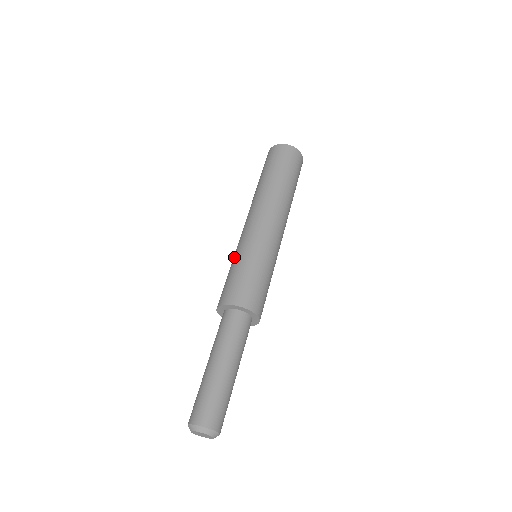
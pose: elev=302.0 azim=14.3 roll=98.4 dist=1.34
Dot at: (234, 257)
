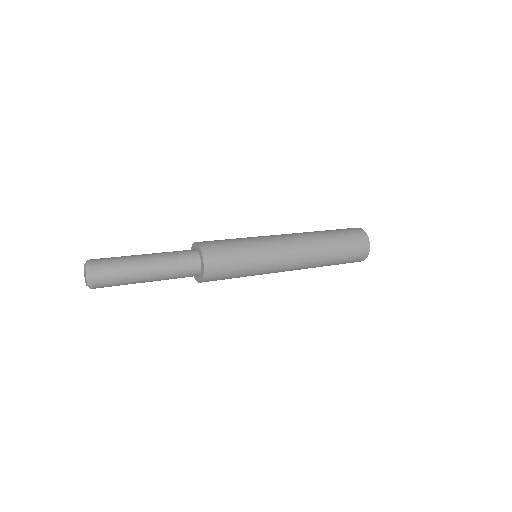
Dot at: occluded
